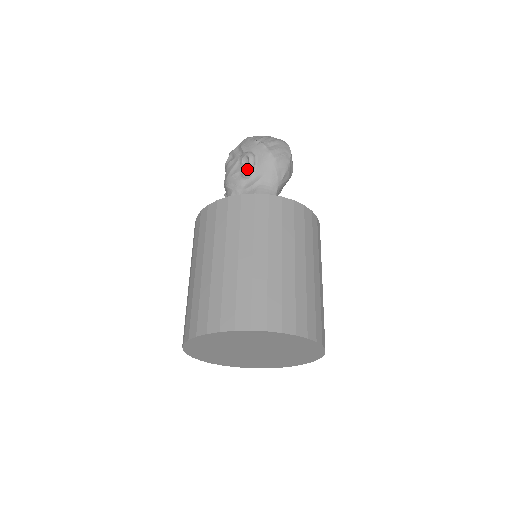
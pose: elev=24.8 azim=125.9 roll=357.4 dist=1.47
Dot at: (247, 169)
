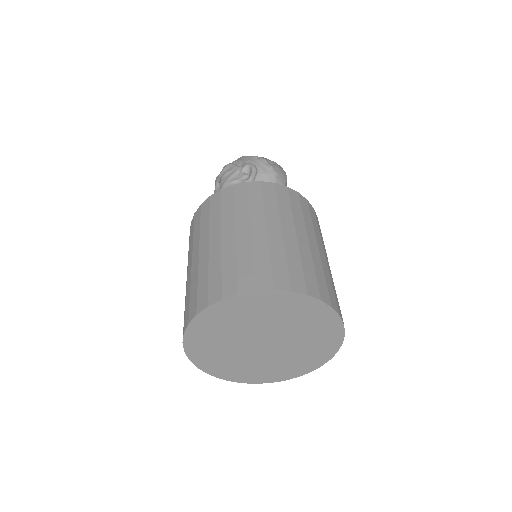
Dot at: (249, 177)
